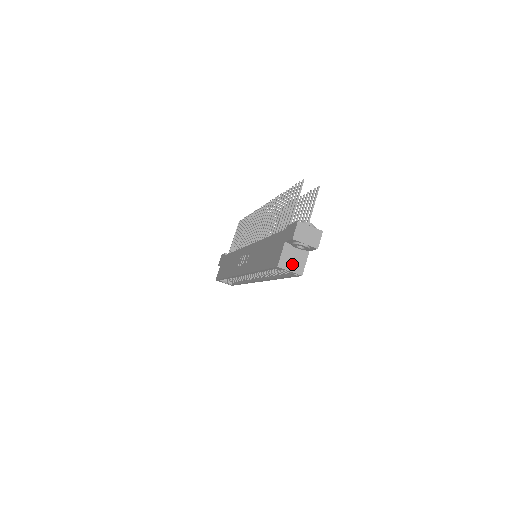
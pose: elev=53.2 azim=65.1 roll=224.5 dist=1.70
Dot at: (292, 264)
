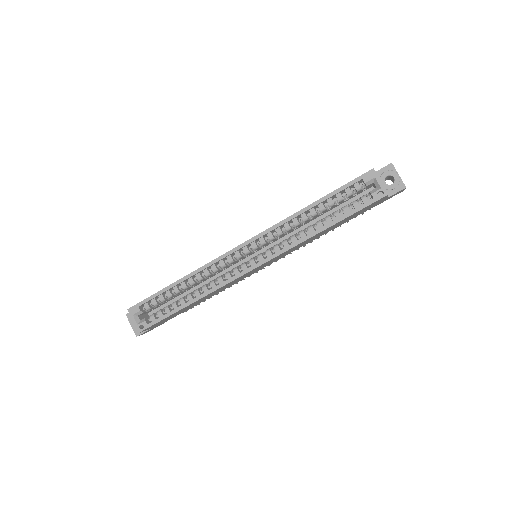
Dot at: occluded
